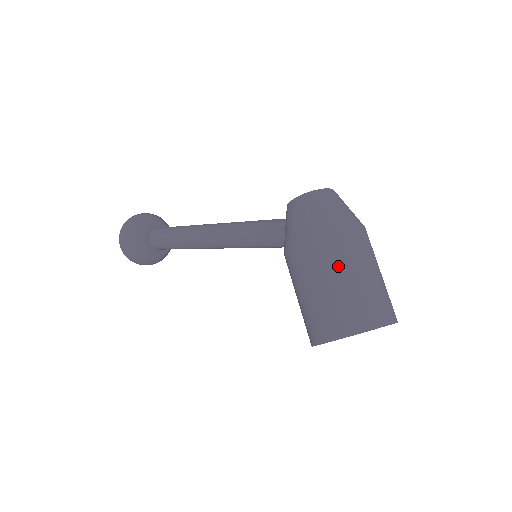
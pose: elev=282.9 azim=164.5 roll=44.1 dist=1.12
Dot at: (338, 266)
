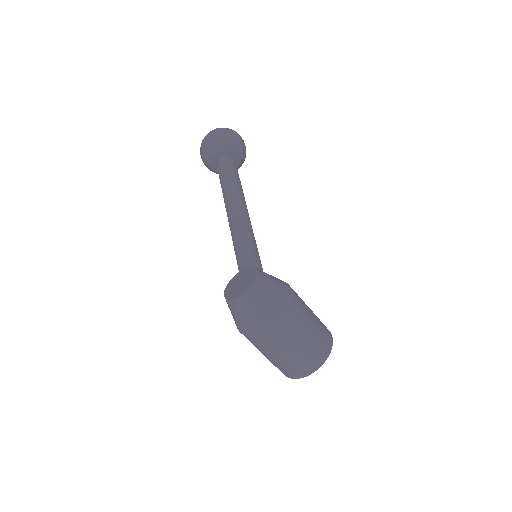
Dot at: (258, 349)
